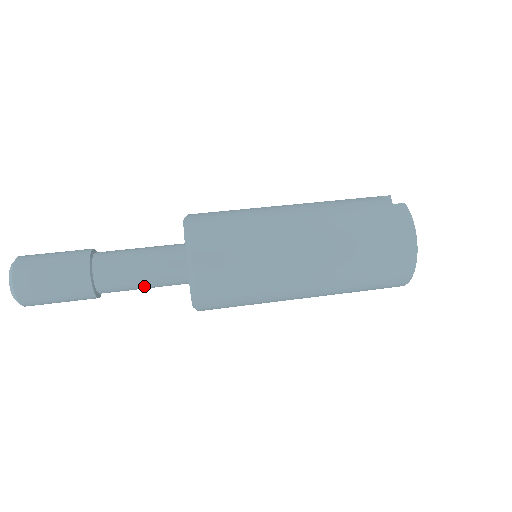
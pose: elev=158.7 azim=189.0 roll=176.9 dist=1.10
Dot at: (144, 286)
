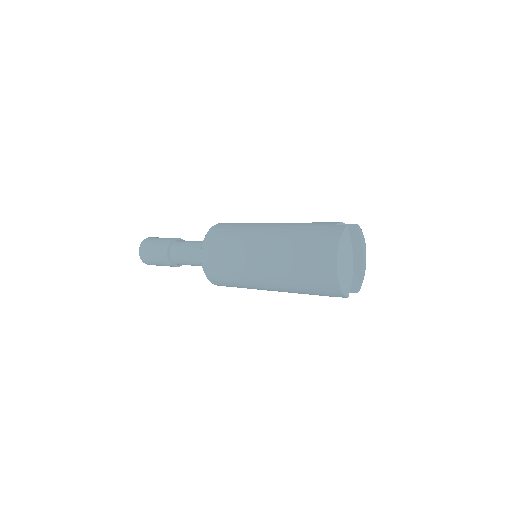
Dot at: (192, 262)
